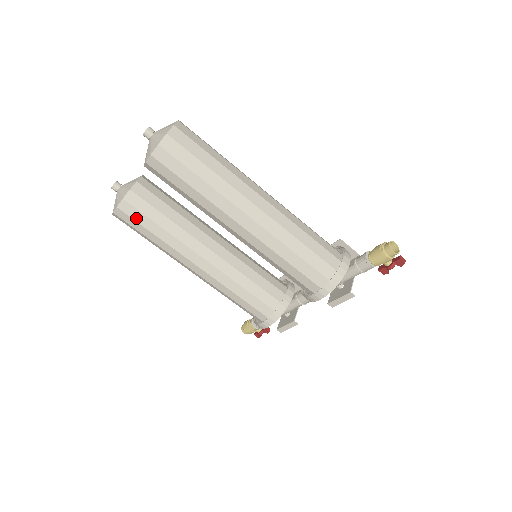
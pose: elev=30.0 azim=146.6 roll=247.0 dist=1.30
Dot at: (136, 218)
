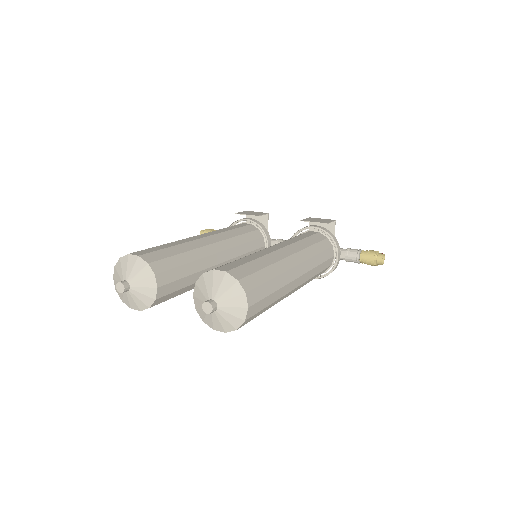
Dot at: occluded
